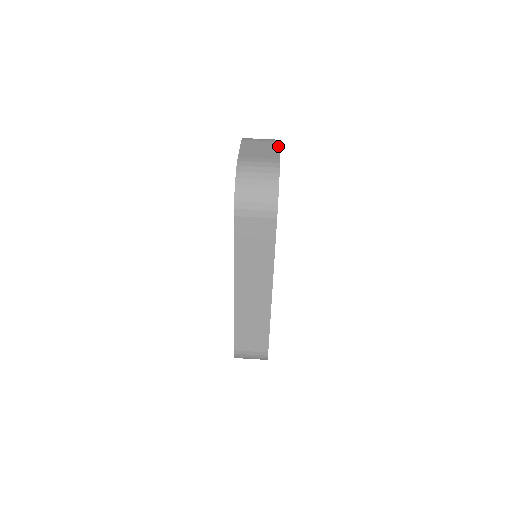
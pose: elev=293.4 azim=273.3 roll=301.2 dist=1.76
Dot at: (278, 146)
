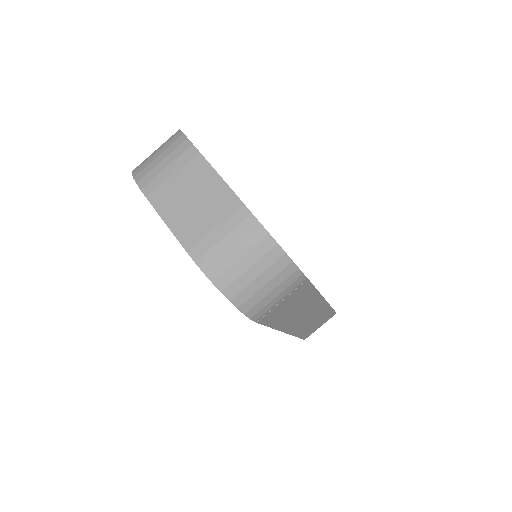
Dot at: (207, 166)
